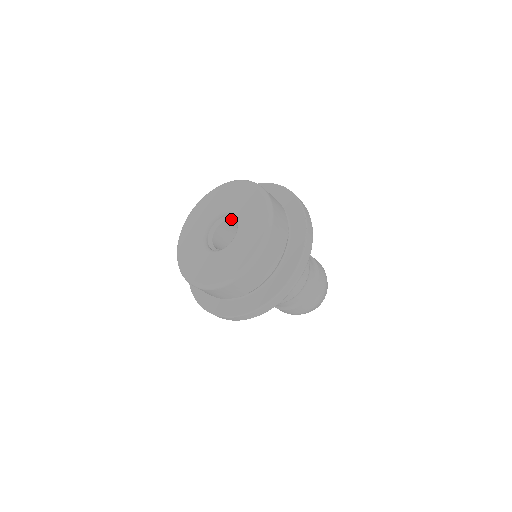
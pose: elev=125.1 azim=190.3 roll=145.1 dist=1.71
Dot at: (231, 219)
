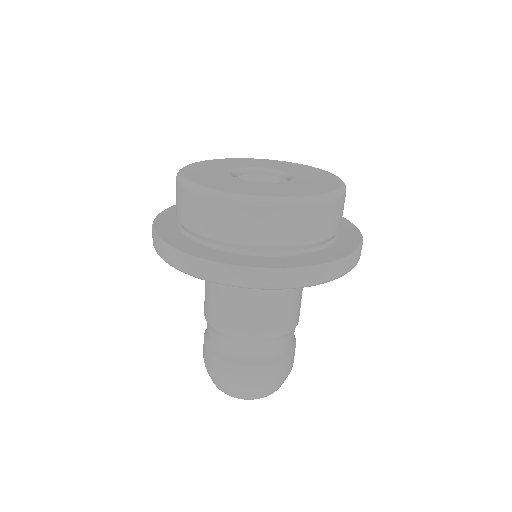
Dot at: (263, 179)
